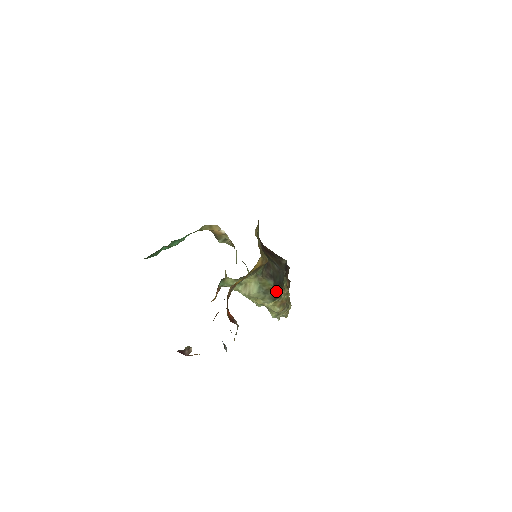
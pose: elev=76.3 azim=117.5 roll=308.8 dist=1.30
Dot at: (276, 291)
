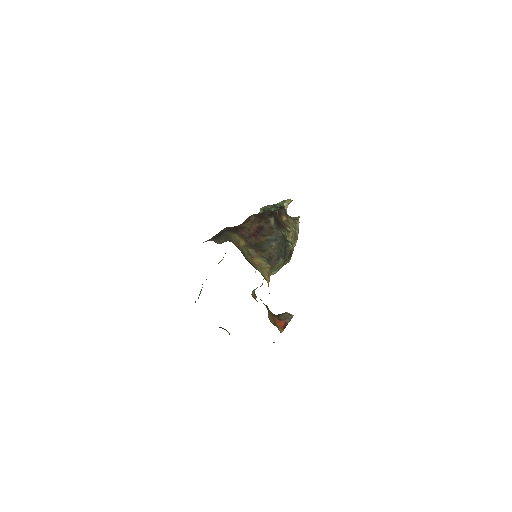
Dot at: (288, 255)
